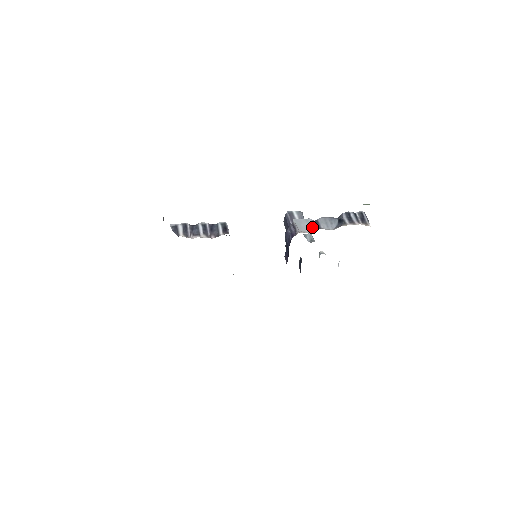
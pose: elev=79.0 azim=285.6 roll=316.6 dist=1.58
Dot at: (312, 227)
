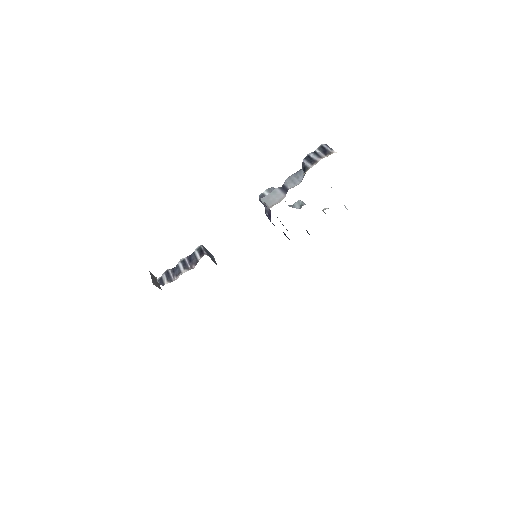
Dot at: (280, 194)
